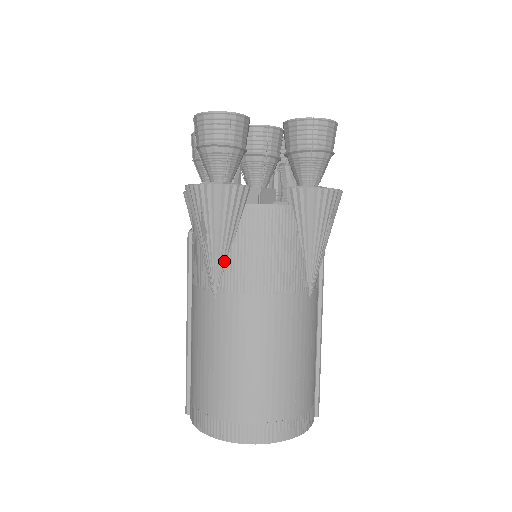
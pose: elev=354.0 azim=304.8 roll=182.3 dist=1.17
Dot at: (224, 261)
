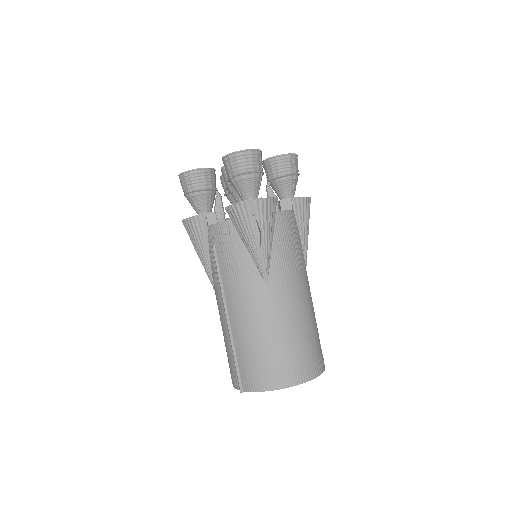
Dot at: (270, 254)
